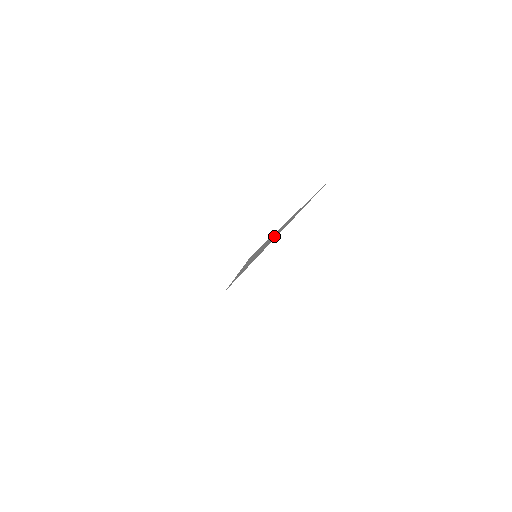
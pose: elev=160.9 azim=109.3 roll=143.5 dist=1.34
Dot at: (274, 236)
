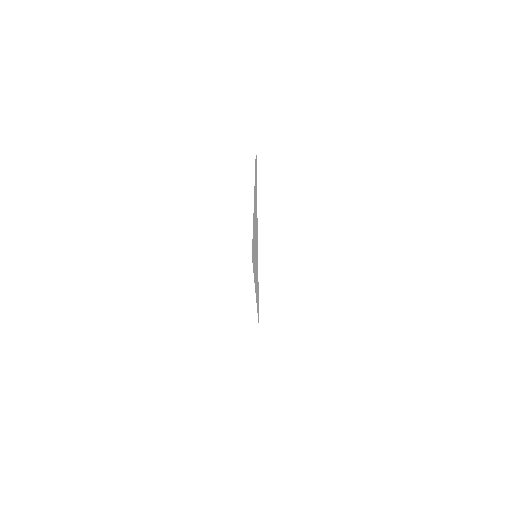
Dot at: (256, 221)
